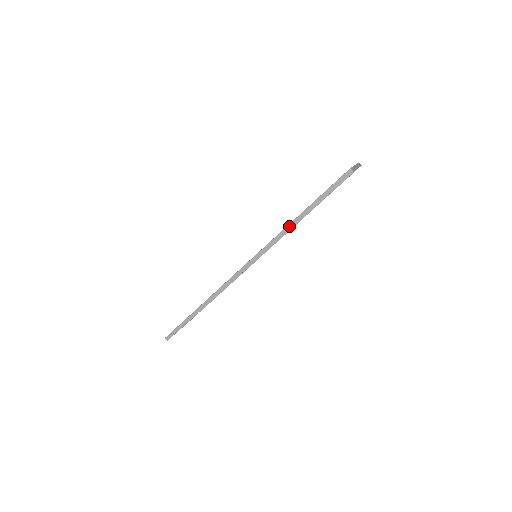
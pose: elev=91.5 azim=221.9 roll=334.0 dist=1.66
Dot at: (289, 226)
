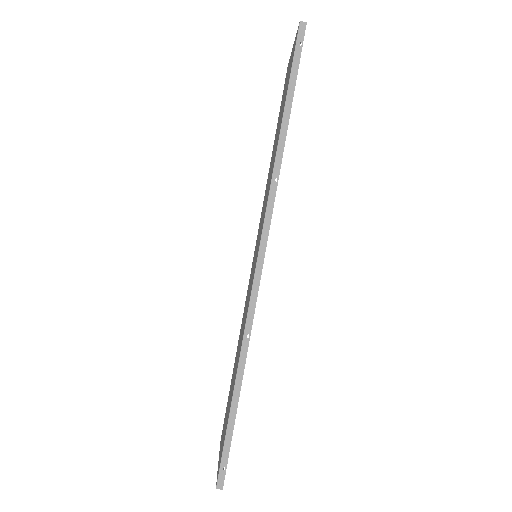
Dot at: (278, 154)
